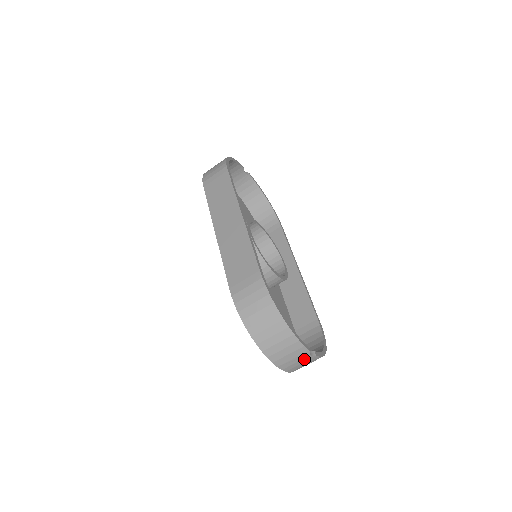
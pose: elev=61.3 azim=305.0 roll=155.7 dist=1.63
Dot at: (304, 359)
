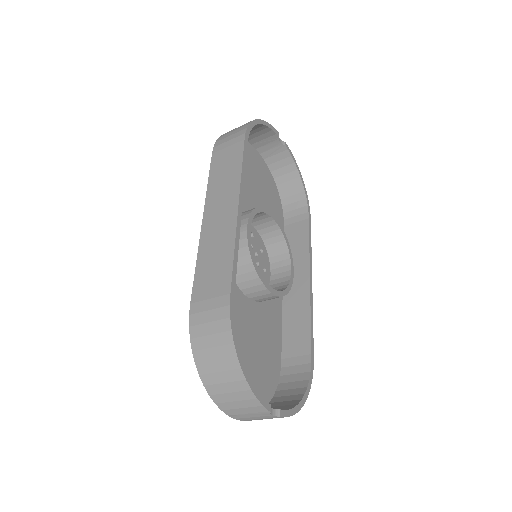
Dot at: (264, 416)
